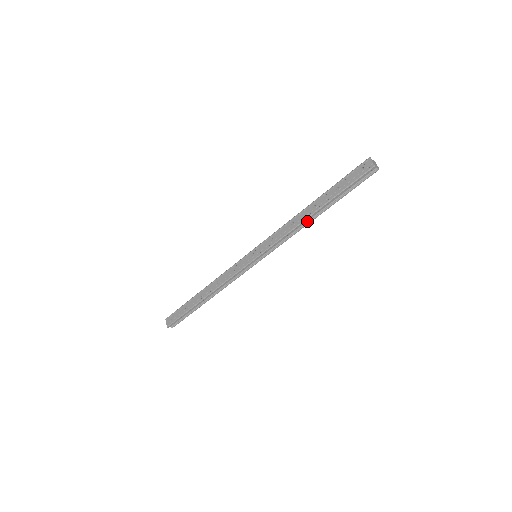
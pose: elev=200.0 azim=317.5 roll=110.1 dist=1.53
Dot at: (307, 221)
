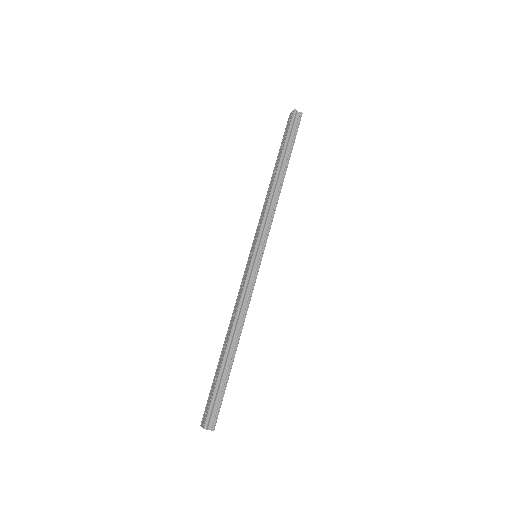
Dot at: (278, 187)
